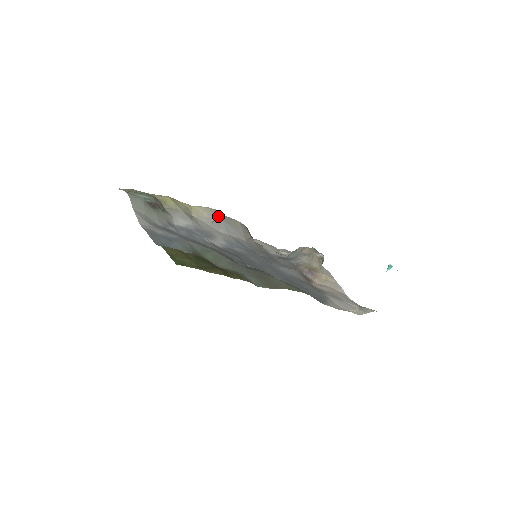
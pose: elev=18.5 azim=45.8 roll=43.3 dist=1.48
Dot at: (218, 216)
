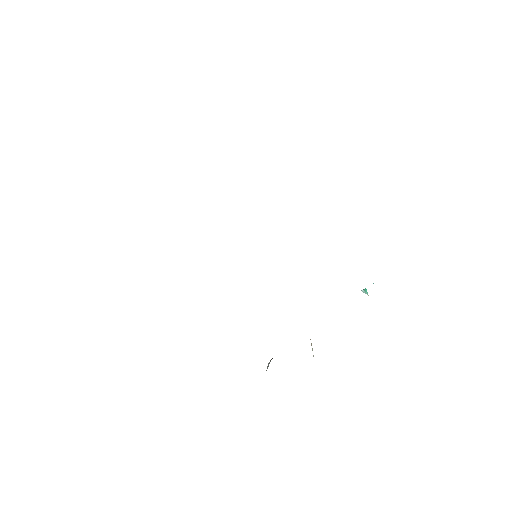
Dot at: occluded
